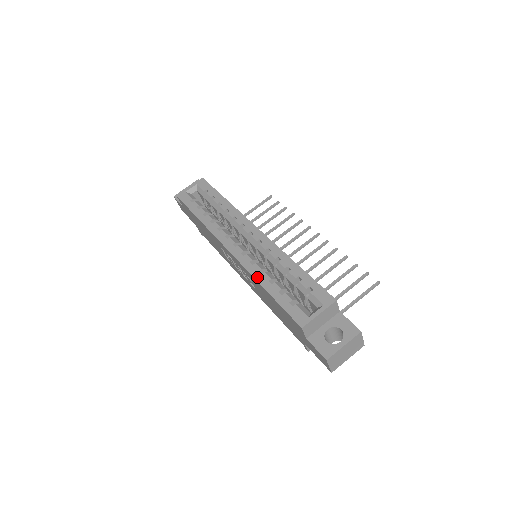
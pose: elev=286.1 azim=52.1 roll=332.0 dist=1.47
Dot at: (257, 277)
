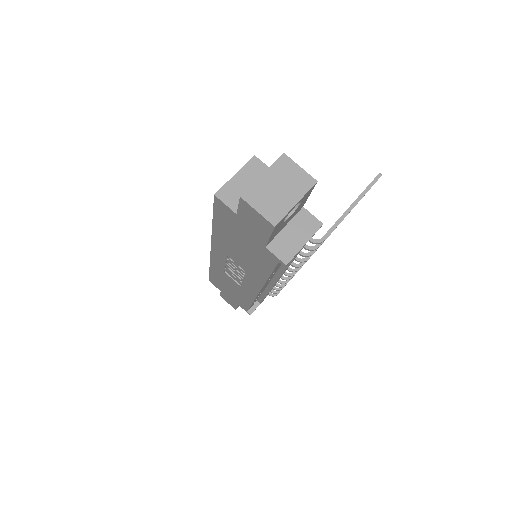
Dot at: occluded
